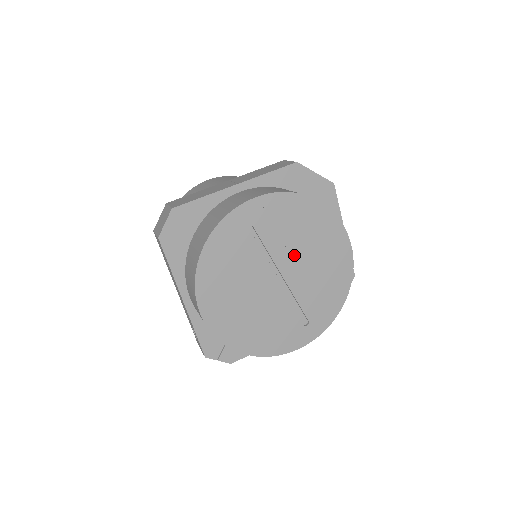
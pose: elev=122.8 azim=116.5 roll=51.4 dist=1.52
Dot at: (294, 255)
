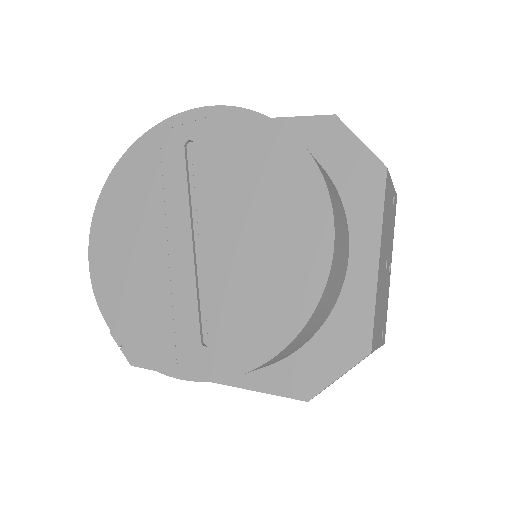
Dot at: (232, 214)
